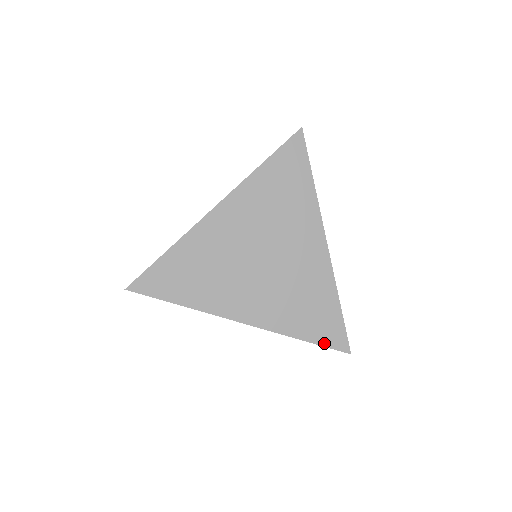
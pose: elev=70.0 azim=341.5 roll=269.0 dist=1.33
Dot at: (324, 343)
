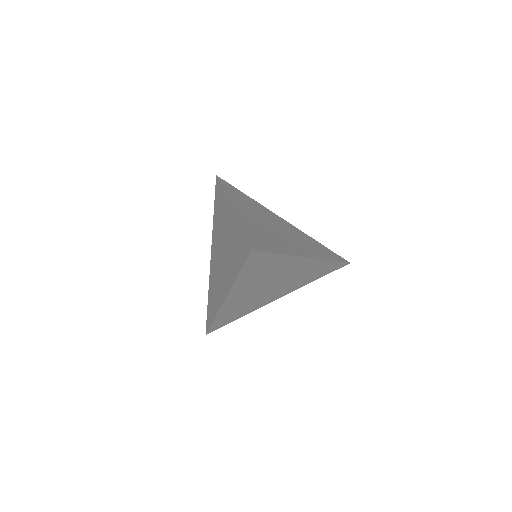
Dot at: (339, 260)
